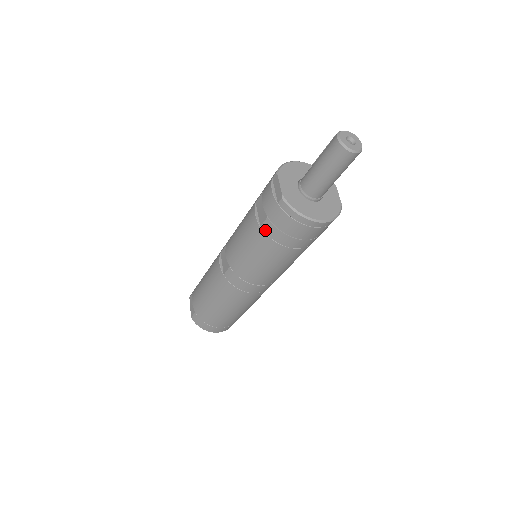
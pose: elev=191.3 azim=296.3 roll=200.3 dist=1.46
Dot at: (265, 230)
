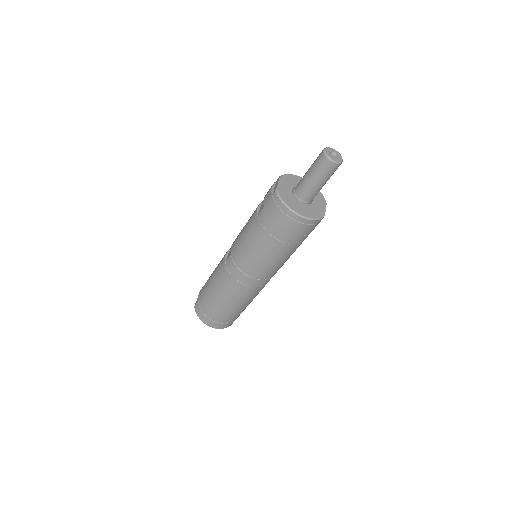
Dot at: (260, 218)
